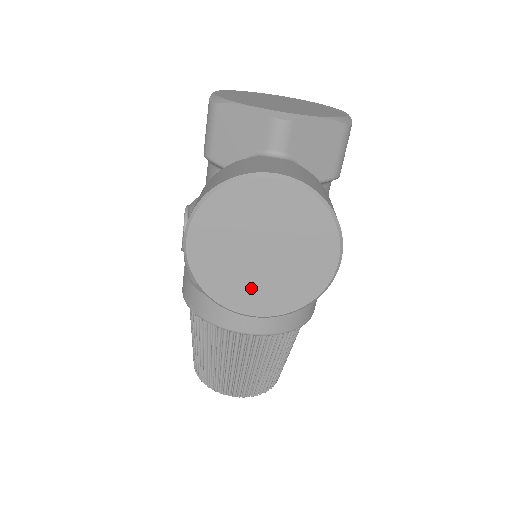
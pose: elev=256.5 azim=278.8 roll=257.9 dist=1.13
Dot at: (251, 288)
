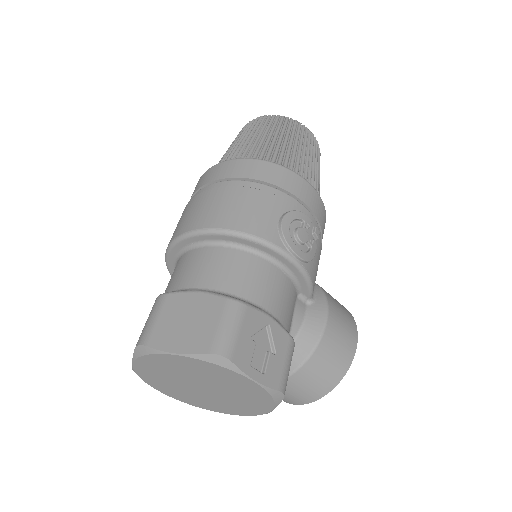
Dot at: occluded
